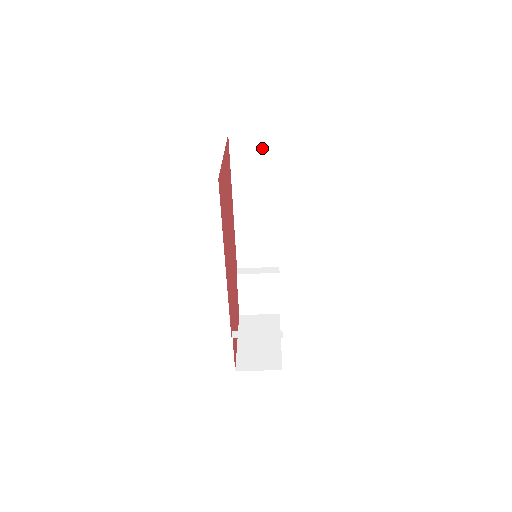
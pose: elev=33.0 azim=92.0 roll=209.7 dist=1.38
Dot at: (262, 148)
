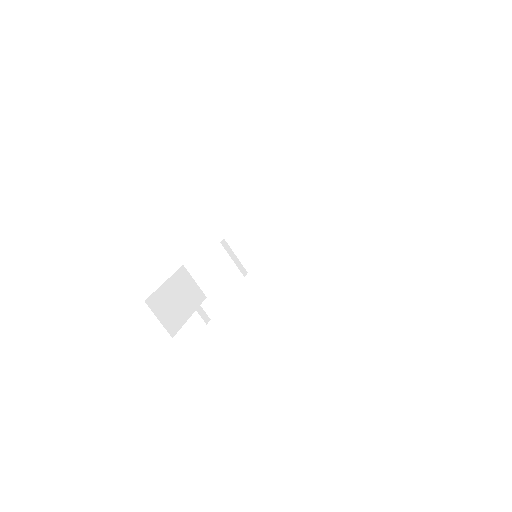
Dot at: (345, 203)
